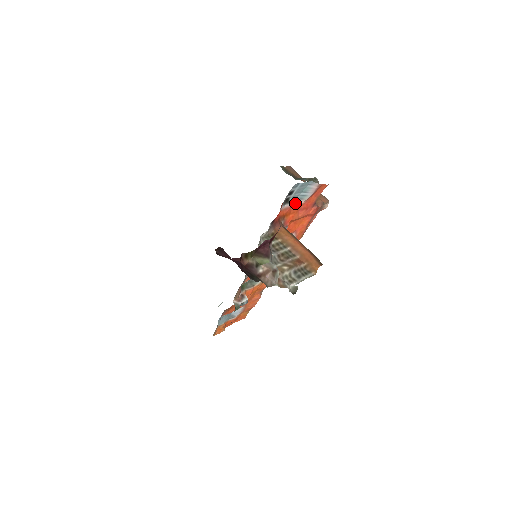
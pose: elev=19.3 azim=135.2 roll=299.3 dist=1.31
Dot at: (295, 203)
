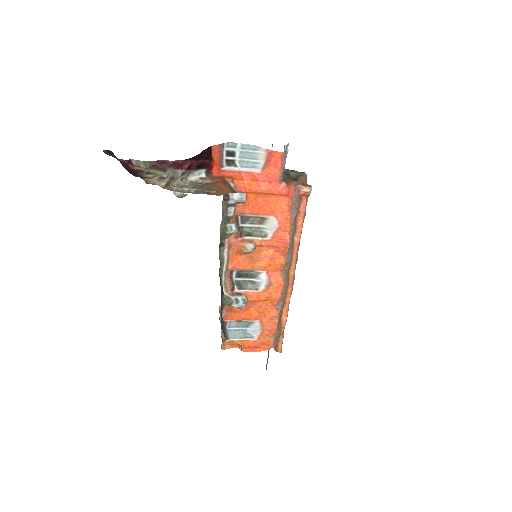
Dot at: (248, 170)
